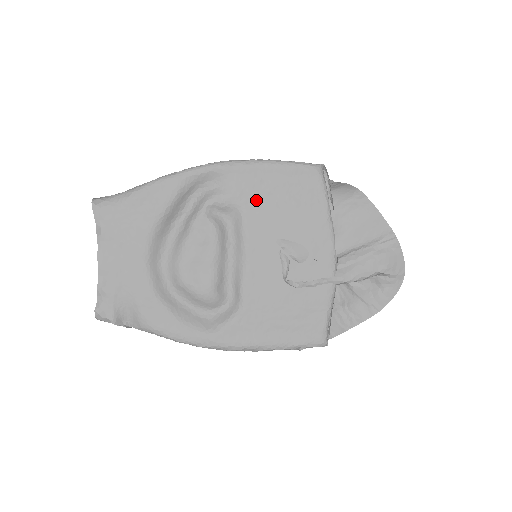
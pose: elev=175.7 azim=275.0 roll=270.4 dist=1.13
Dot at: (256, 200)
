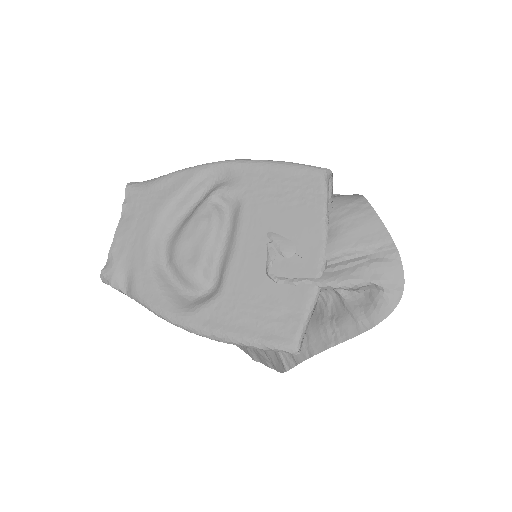
Dot at: (257, 194)
